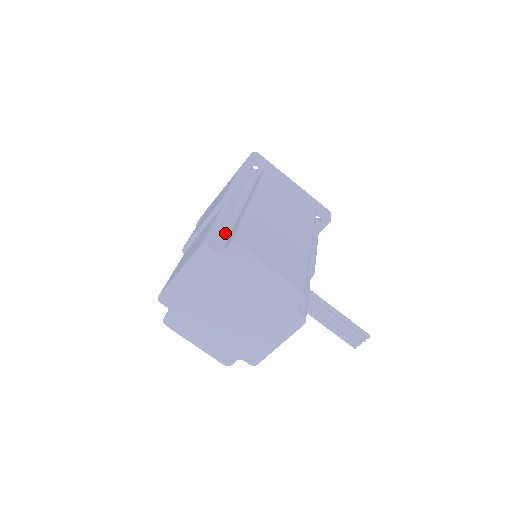
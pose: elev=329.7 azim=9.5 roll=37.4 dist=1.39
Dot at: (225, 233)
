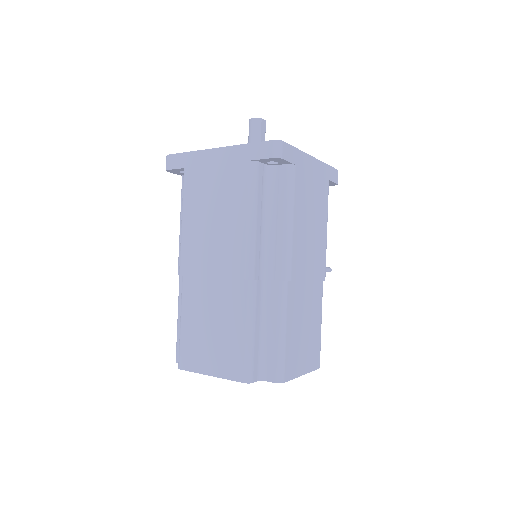
Dot at: (260, 341)
